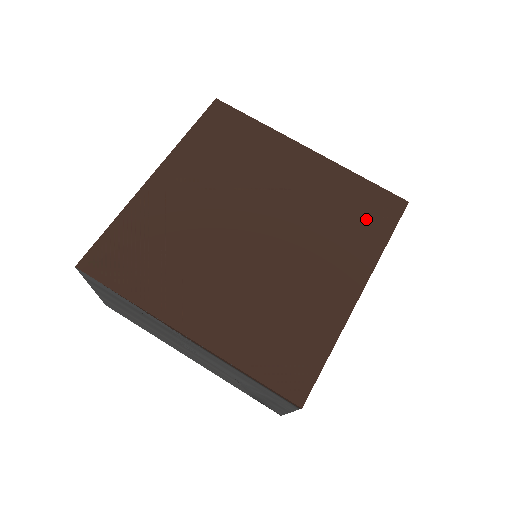
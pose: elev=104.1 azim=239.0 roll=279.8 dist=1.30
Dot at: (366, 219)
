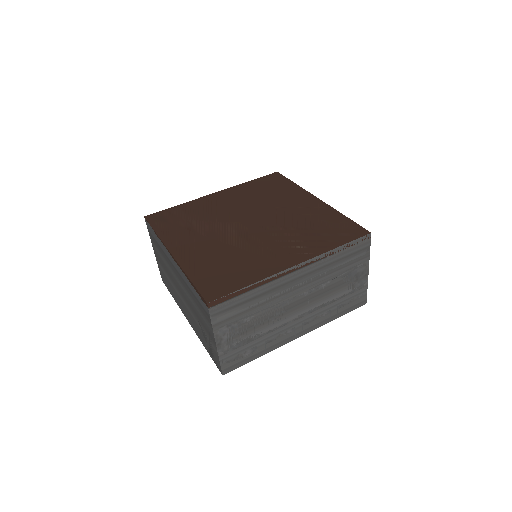
Dot at: (330, 234)
